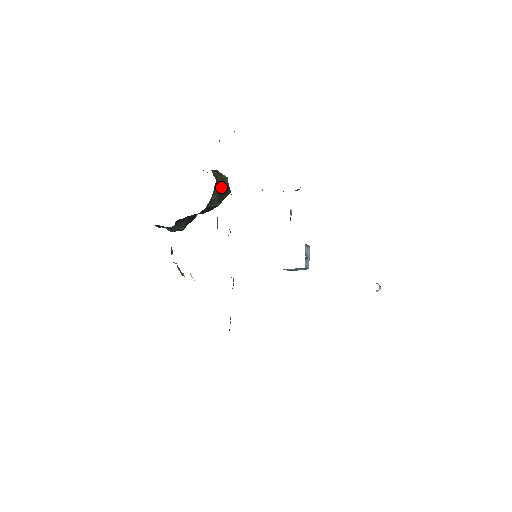
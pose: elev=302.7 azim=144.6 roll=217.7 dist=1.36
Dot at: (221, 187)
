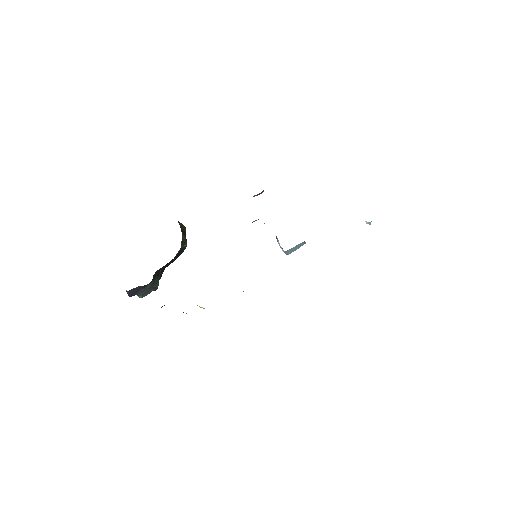
Dot at: (183, 230)
